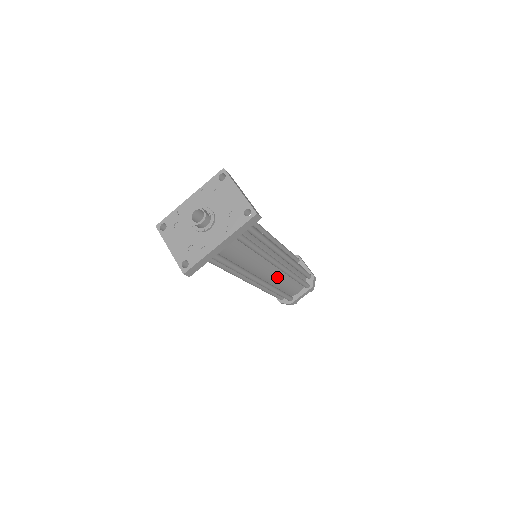
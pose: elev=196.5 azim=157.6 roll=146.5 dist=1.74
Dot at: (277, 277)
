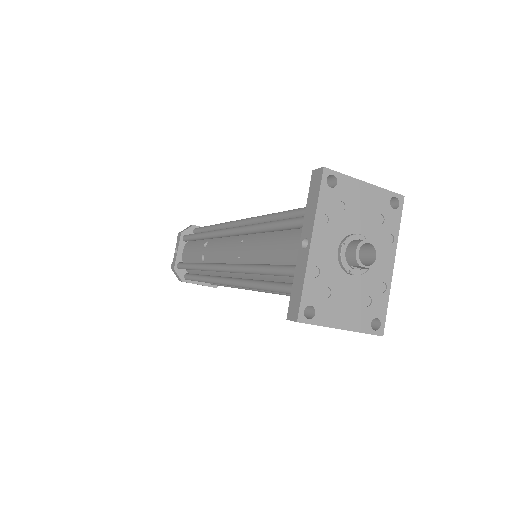
Dot at: occluded
